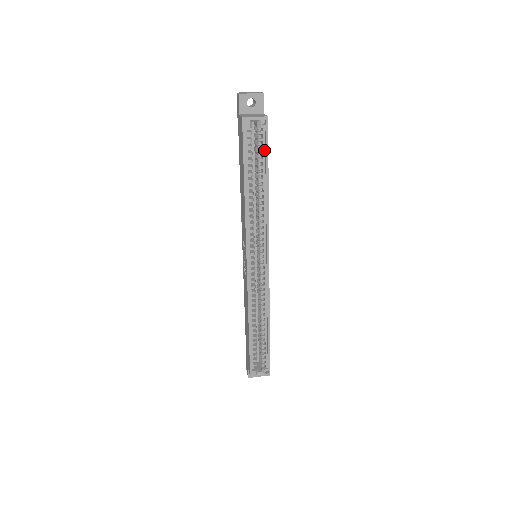
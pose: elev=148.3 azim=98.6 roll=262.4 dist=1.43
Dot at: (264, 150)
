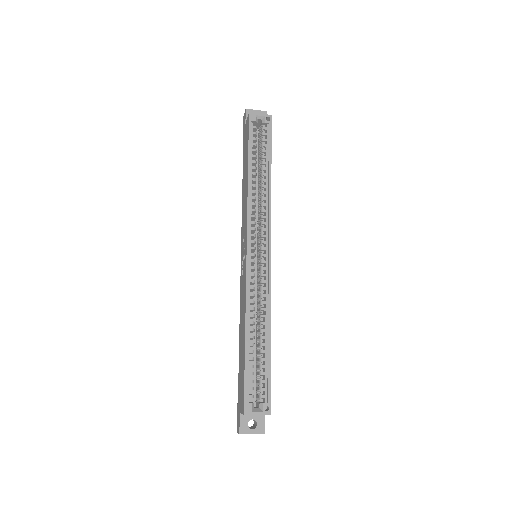
Dot at: (267, 143)
